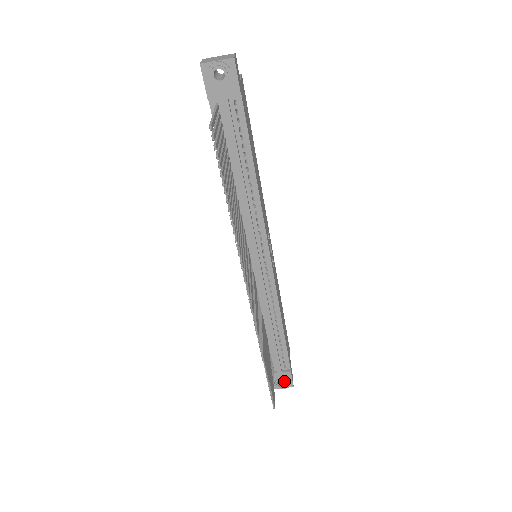
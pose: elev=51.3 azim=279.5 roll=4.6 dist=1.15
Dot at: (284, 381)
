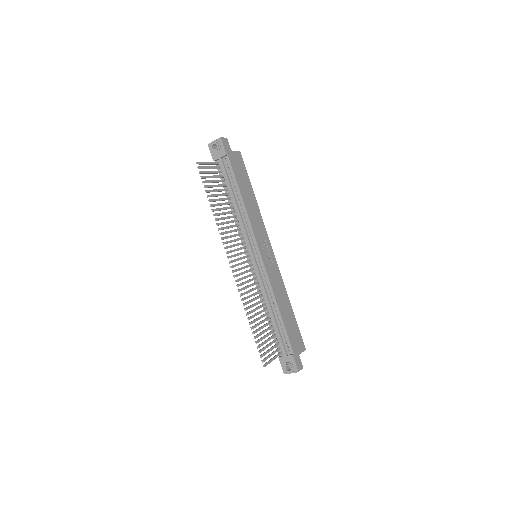
Dot at: (289, 364)
